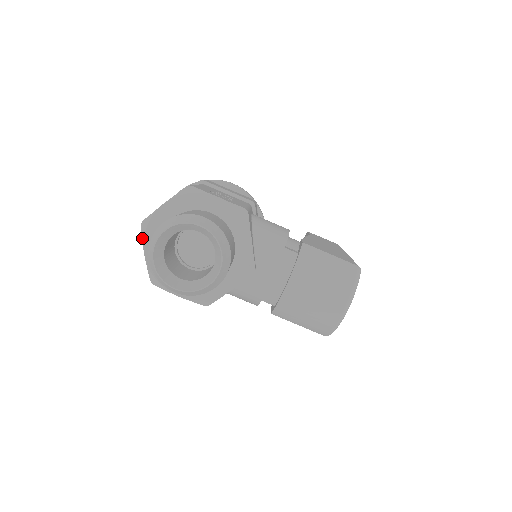
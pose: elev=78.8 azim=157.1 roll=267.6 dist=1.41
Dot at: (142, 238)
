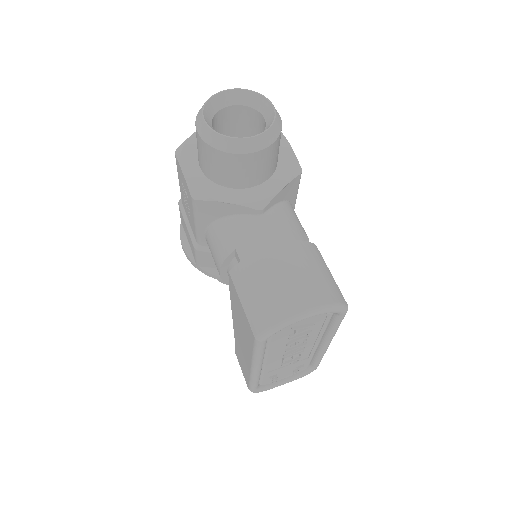
Dot at: occluded
